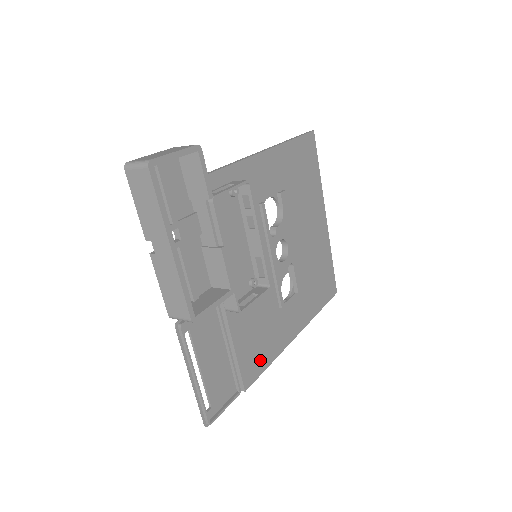
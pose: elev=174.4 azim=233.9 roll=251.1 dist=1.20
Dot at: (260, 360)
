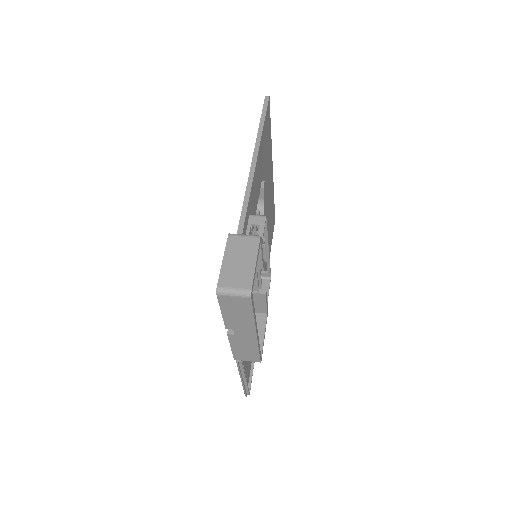
Dot at: occluded
